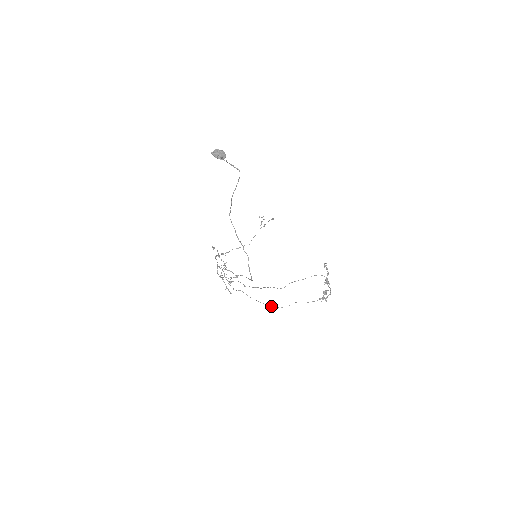
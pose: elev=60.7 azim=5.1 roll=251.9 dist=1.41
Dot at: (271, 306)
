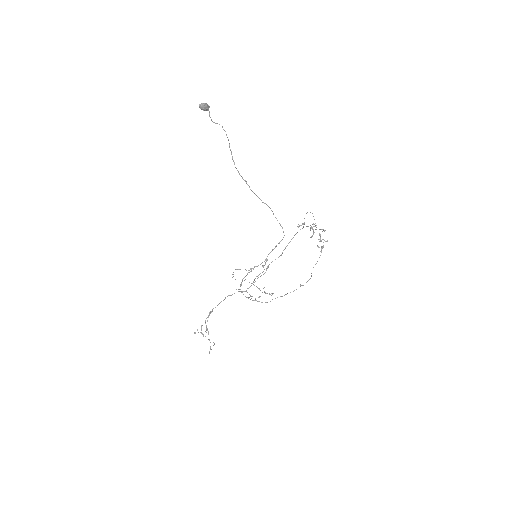
Dot at: (303, 285)
